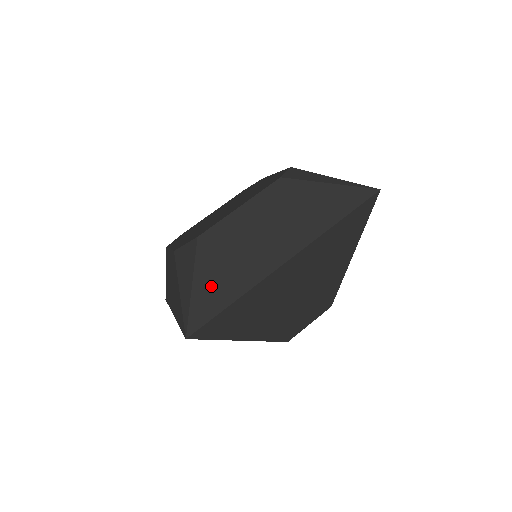
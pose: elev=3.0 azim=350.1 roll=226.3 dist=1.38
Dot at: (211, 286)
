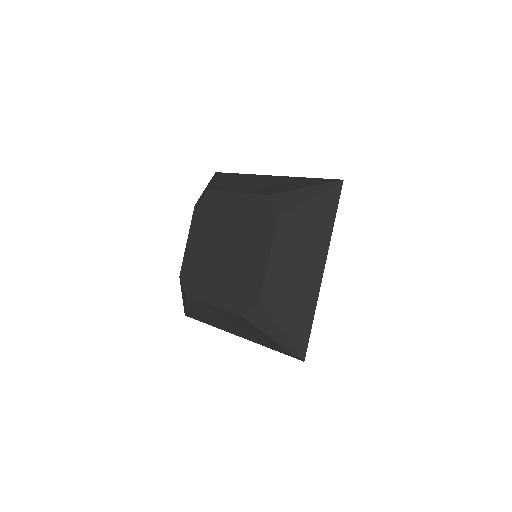
Dot at: (294, 323)
